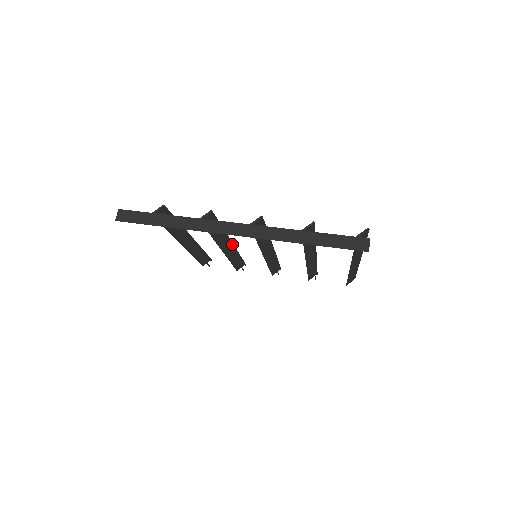
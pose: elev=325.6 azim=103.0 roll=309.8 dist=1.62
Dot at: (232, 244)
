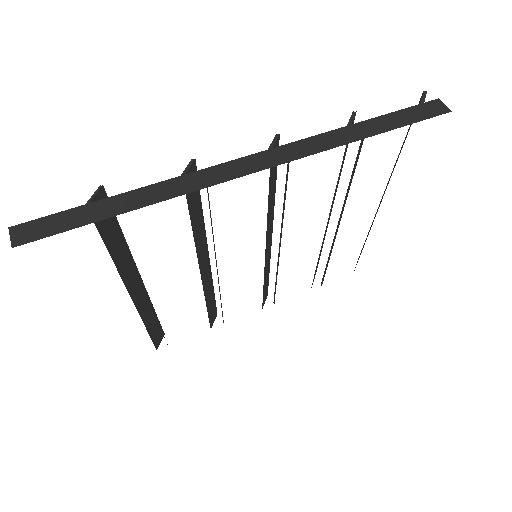
Dot at: (209, 260)
